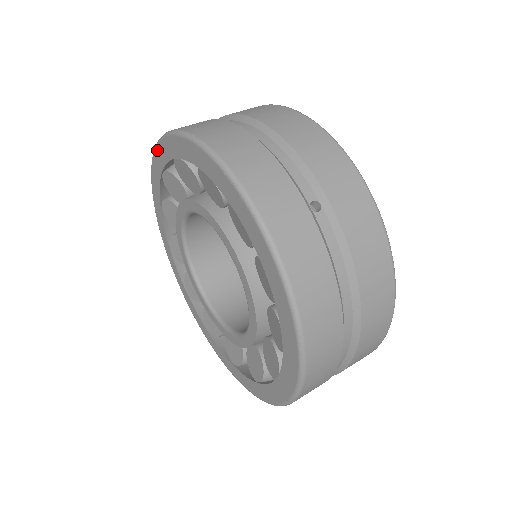
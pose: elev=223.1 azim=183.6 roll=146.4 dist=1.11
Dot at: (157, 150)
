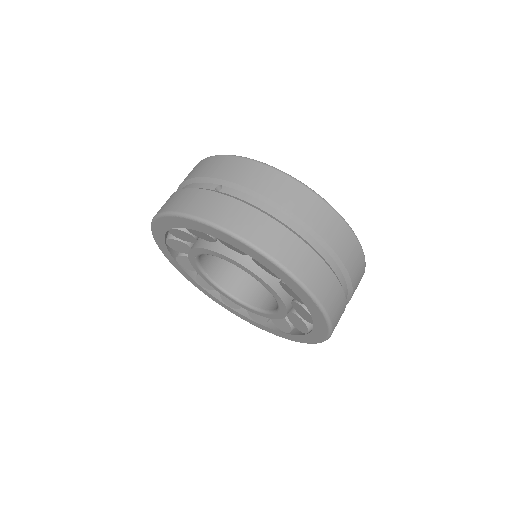
Dot at: (163, 252)
